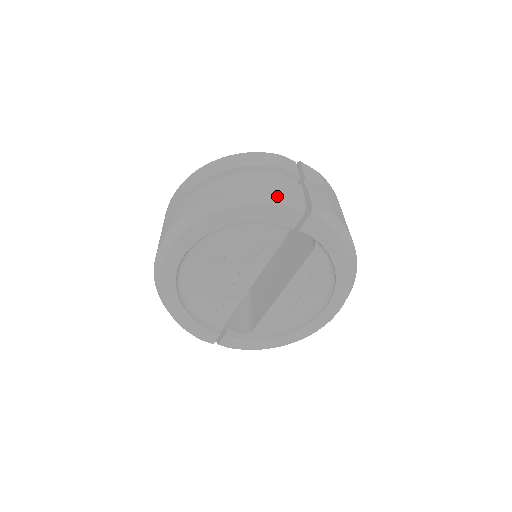
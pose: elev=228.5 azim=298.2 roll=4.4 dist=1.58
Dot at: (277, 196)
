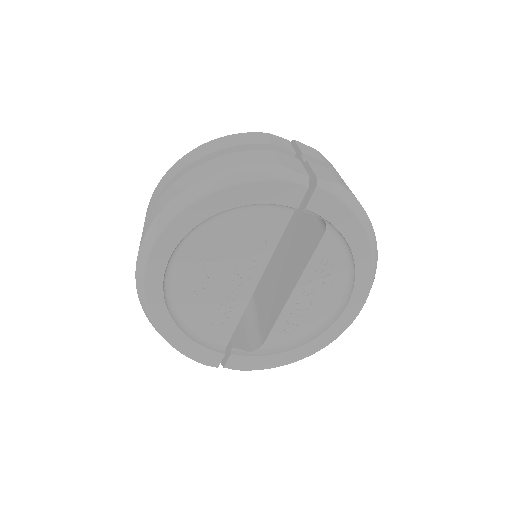
Dot at: (273, 170)
